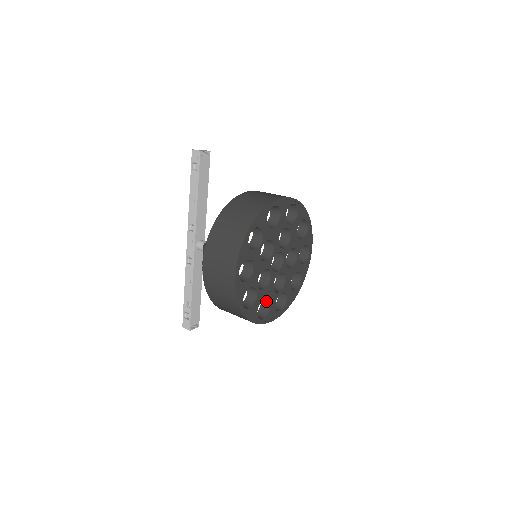
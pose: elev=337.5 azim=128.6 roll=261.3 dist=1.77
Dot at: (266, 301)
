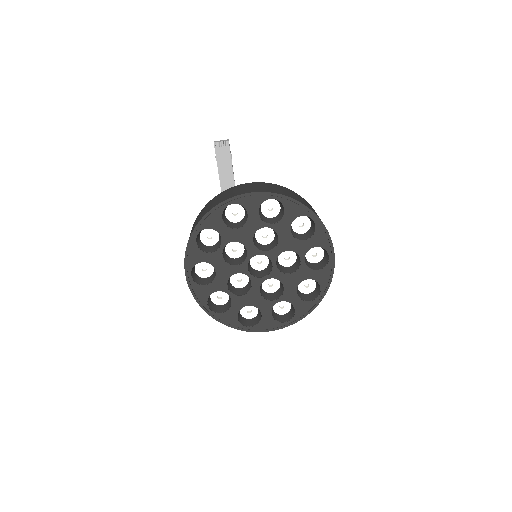
Dot at: (258, 308)
